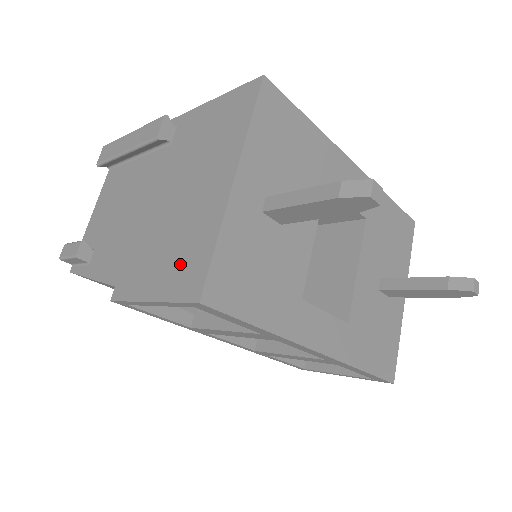
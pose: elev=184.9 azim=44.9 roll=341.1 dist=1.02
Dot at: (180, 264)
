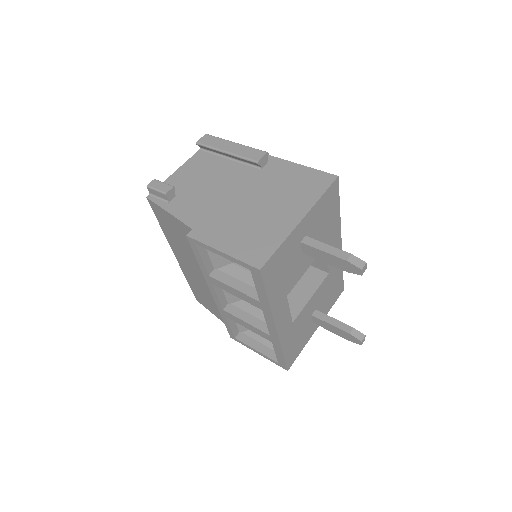
Dot at: (251, 243)
